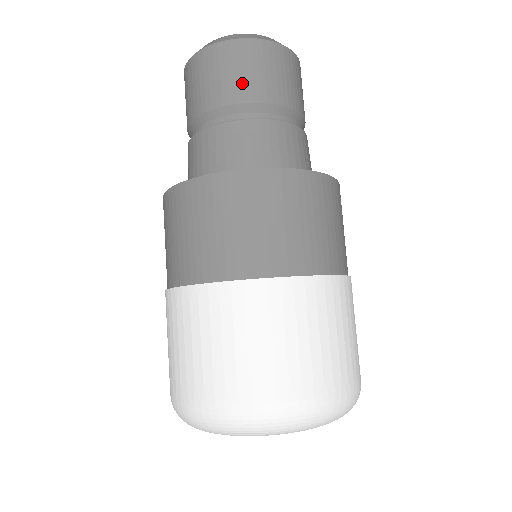
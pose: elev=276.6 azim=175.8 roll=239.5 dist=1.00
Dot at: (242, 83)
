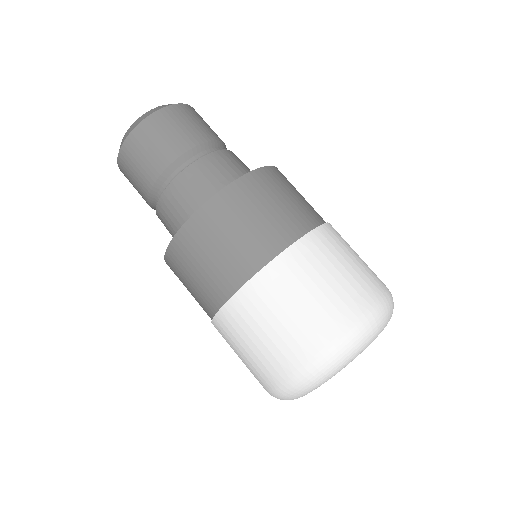
Dot at: (154, 158)
